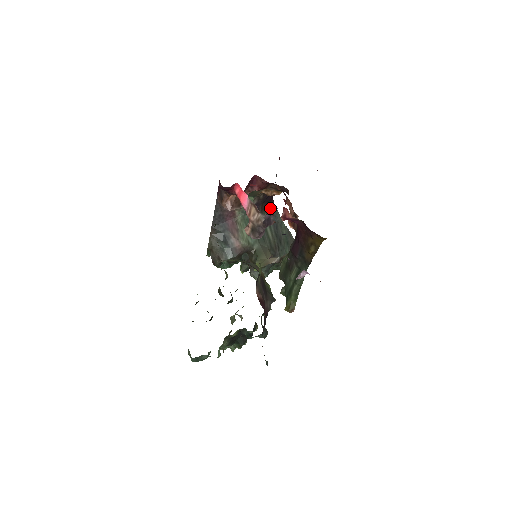
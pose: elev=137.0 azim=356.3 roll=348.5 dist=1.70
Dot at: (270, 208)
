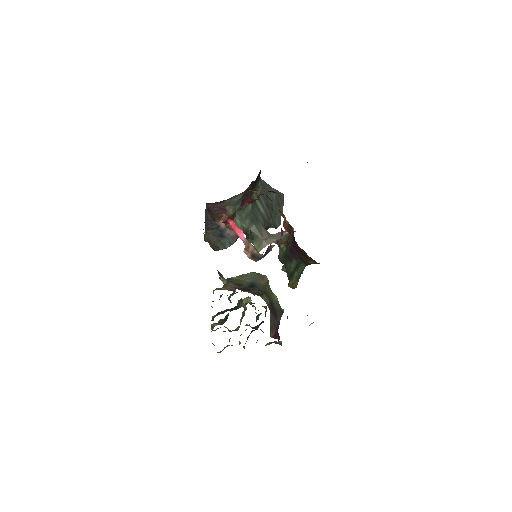
Dot at: (258, 184)
